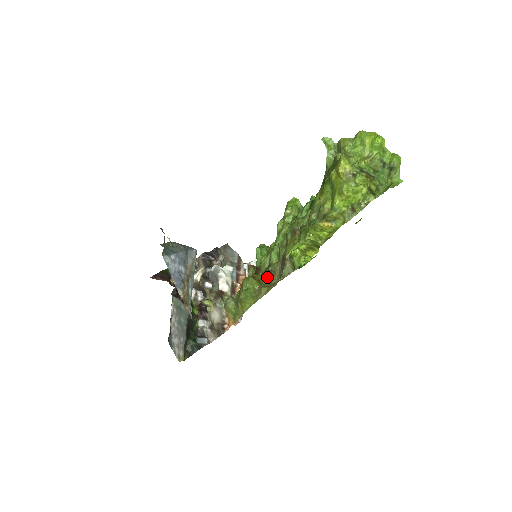
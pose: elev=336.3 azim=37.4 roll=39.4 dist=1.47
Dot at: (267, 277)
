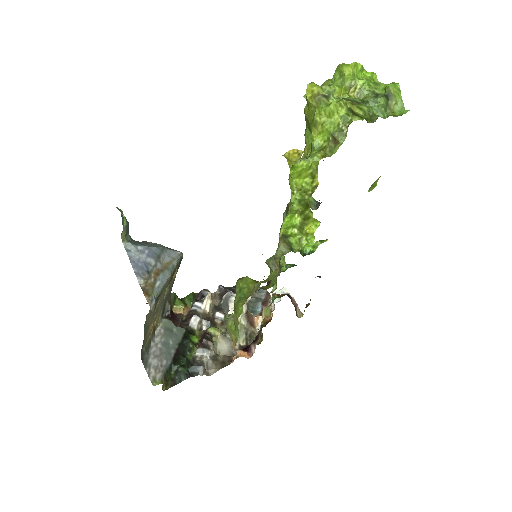
Dot at: (268, 276)
